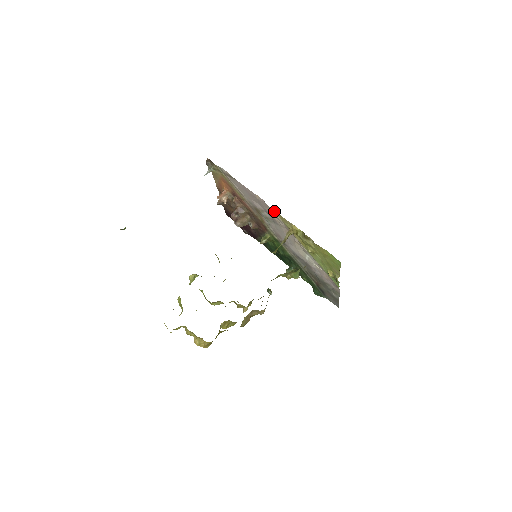
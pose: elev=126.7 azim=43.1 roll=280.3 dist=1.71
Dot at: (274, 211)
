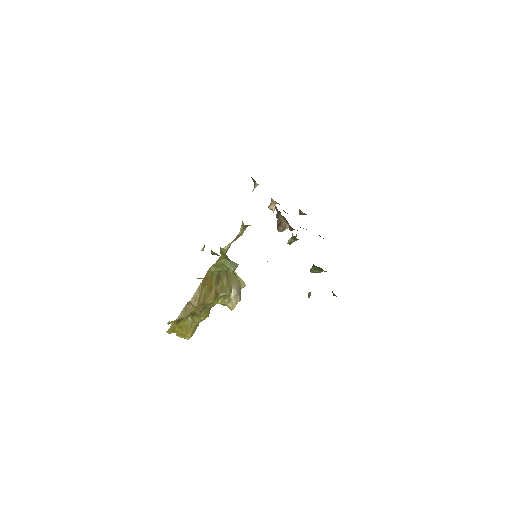
Dot at: occluded
